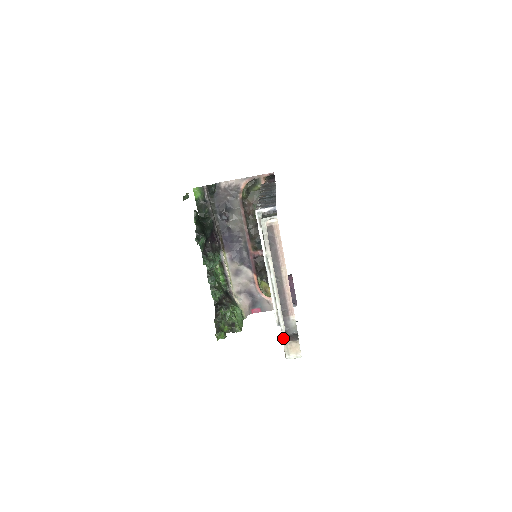
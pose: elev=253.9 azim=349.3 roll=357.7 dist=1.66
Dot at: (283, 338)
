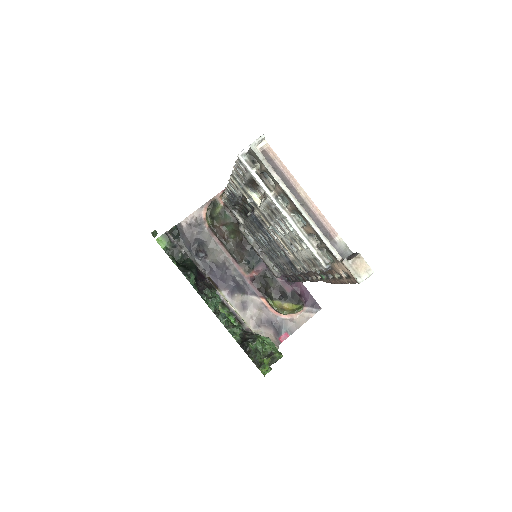
Dot at: (343, 260)
